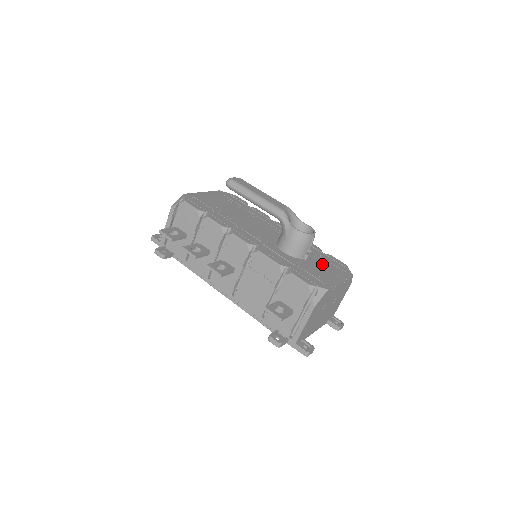
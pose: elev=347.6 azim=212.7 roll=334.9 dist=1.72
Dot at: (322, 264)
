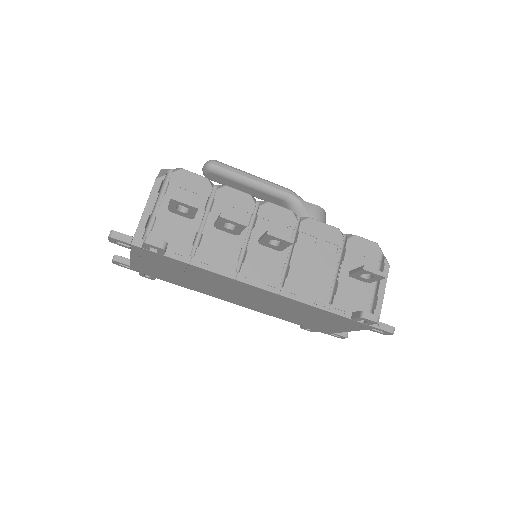
Dot at: occluded
